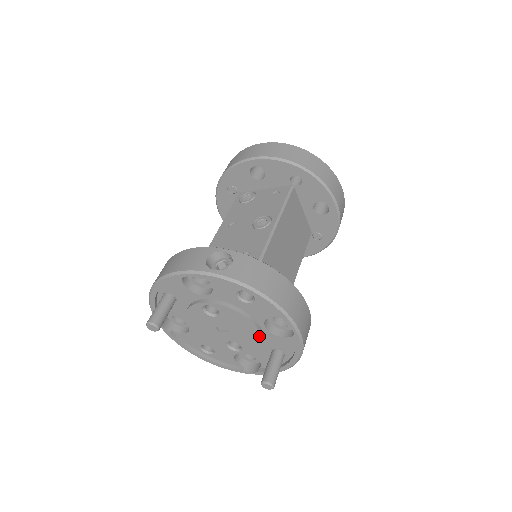
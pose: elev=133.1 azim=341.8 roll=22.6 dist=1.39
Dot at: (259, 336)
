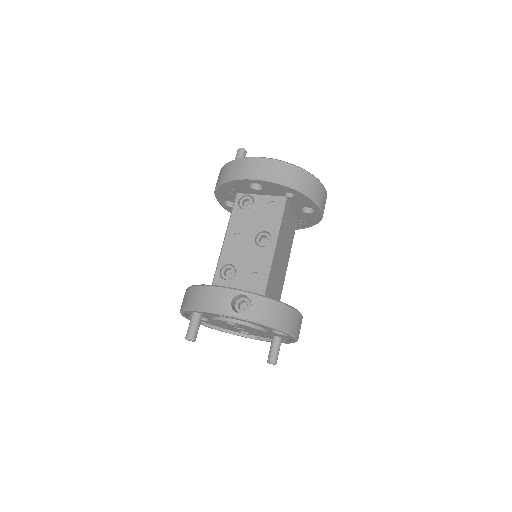
Dot at: (266, 334)
